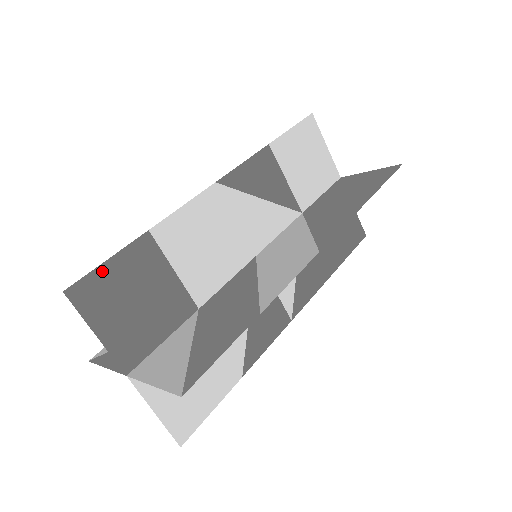
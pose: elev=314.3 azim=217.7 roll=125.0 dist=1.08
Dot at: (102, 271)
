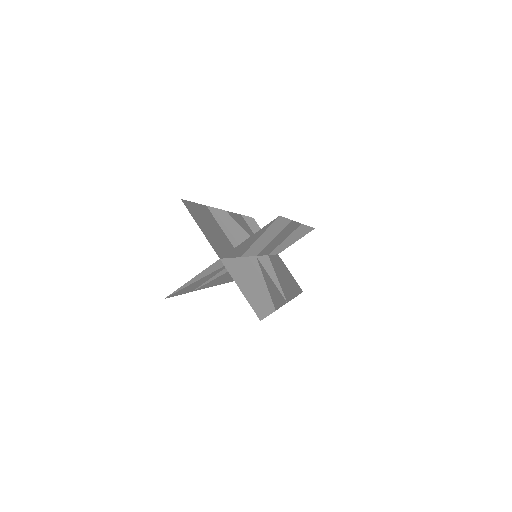
Dot at: (193, 205)
